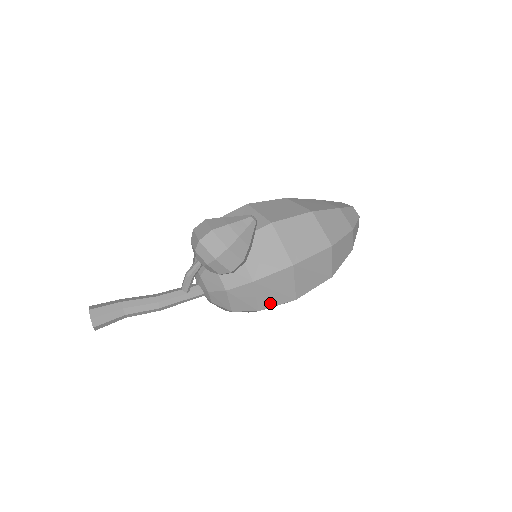
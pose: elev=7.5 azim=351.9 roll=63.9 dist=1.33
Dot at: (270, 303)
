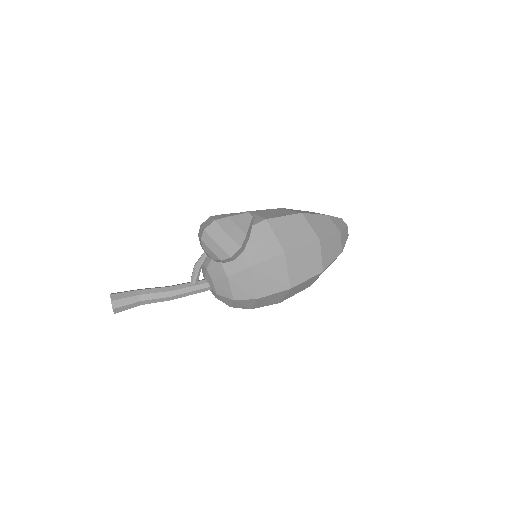
Dot at: (267, 291)
